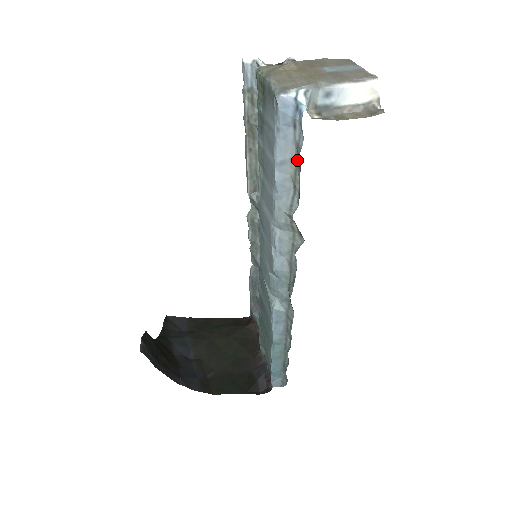
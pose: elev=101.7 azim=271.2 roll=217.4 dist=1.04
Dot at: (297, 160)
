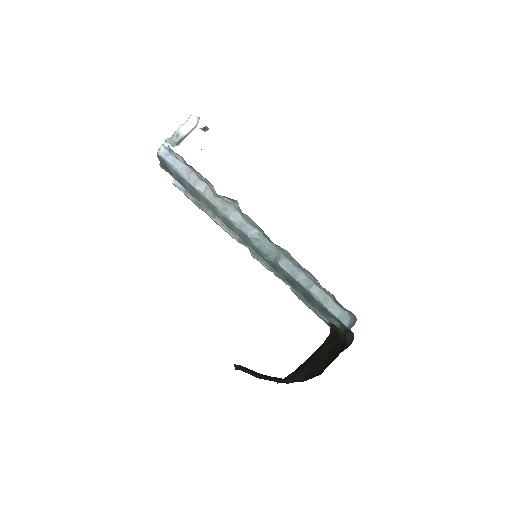
Dot at: (192, 169)
